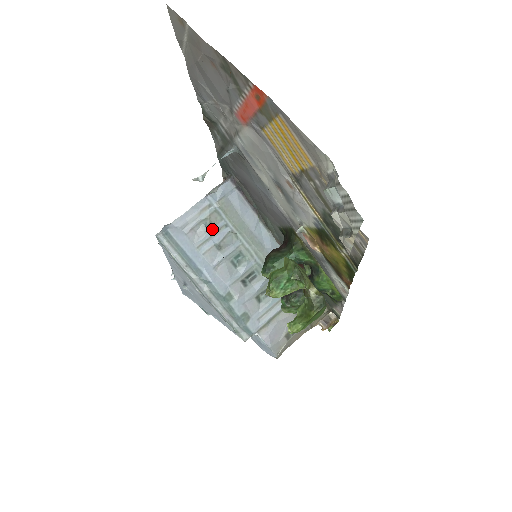
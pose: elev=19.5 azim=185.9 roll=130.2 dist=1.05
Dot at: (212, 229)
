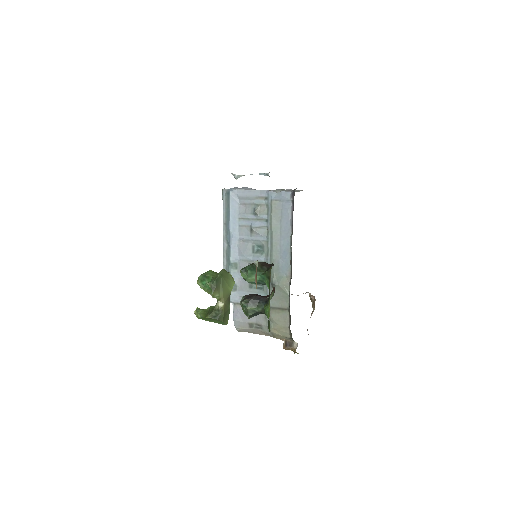
Dot at: (256, 215)
